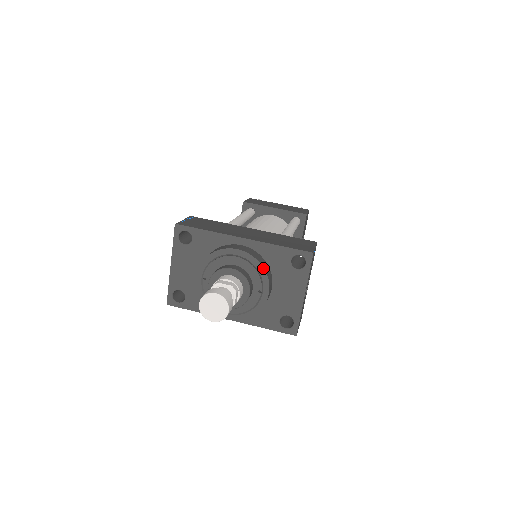
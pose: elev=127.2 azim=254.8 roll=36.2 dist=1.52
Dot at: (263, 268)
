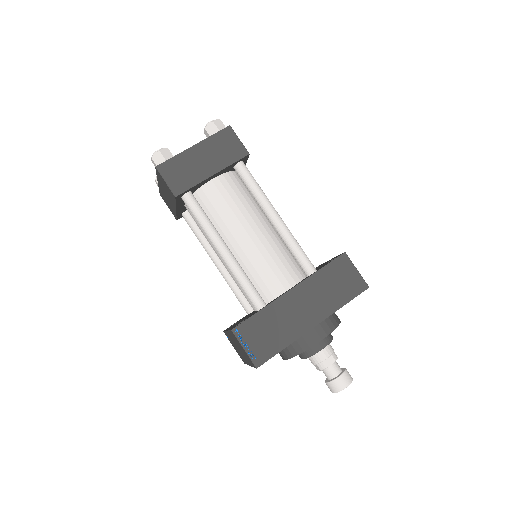
Dot at: occluded
